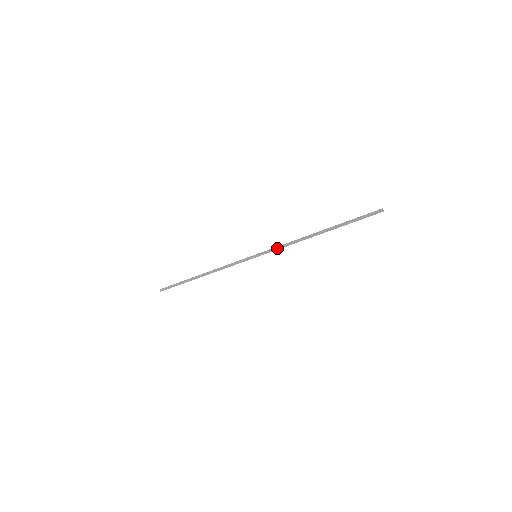
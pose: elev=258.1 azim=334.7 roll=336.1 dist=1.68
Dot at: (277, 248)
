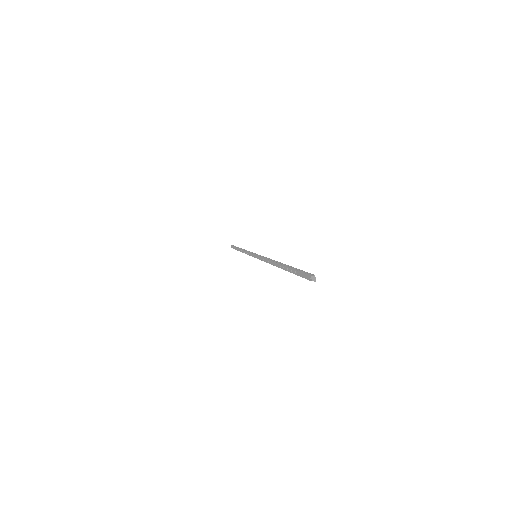
Dot at: (262, 258)
